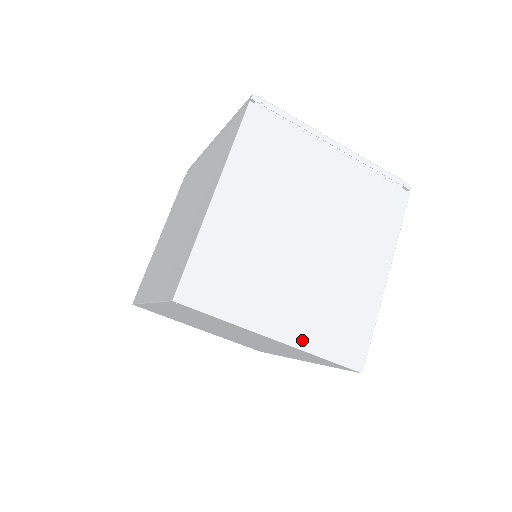
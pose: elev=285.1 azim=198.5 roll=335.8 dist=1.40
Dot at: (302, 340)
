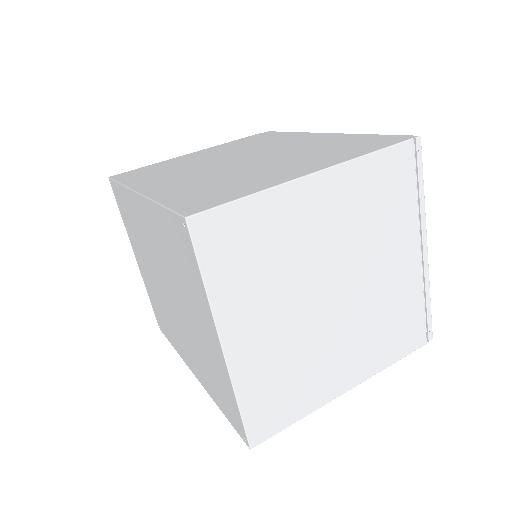
Dot at: (240, 371)
